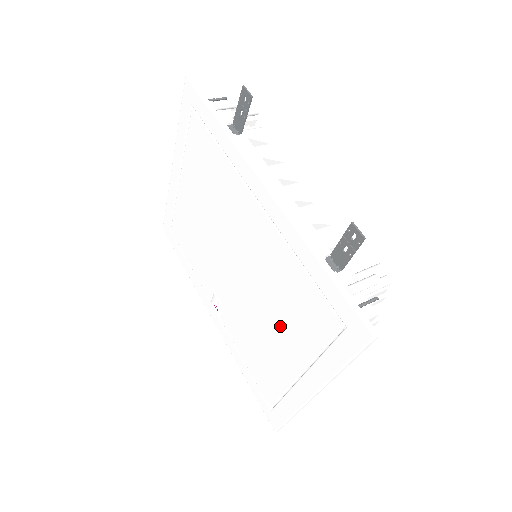
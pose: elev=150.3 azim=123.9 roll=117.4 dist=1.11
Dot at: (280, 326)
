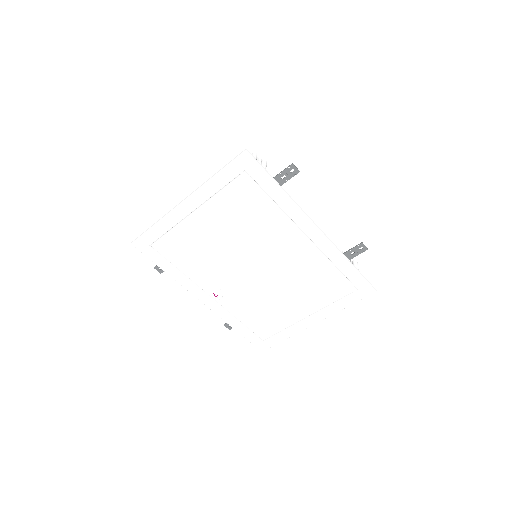
Dot at: (298, 296)
